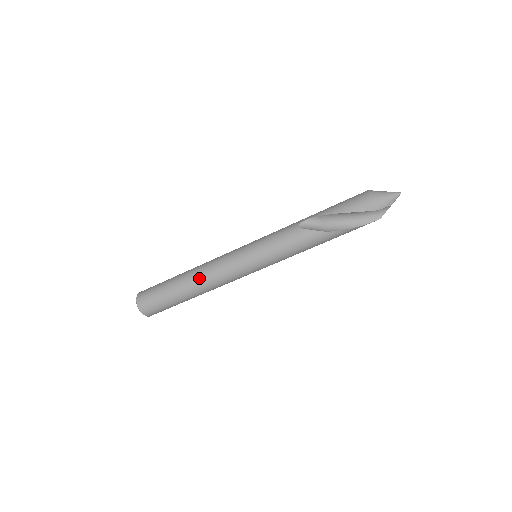
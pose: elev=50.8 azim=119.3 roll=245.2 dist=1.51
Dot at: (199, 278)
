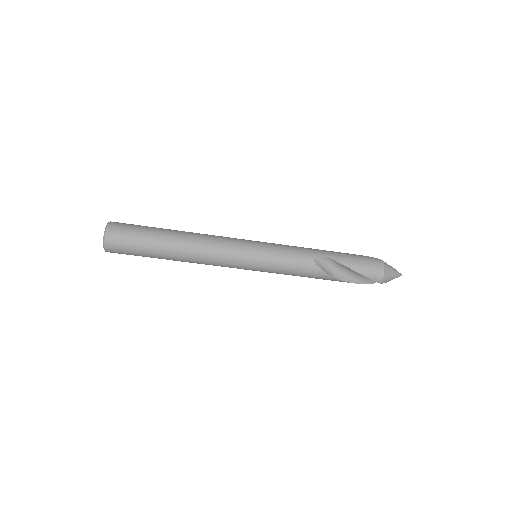
Dot at: (193, 253)
